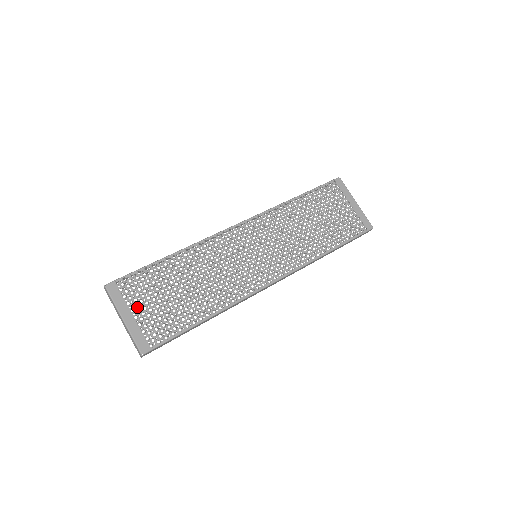
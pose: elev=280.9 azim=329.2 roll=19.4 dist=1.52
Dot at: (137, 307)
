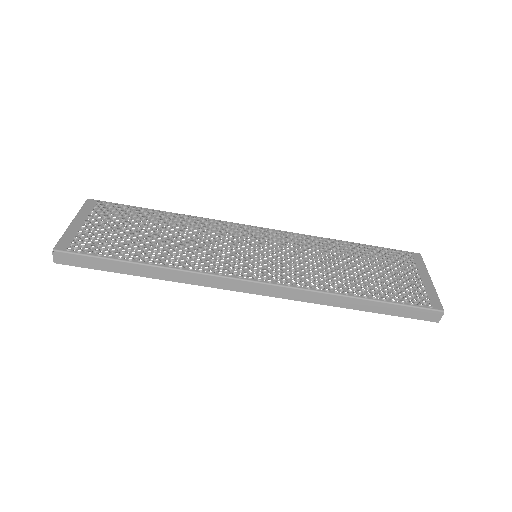
Dot at: (94, 221)
